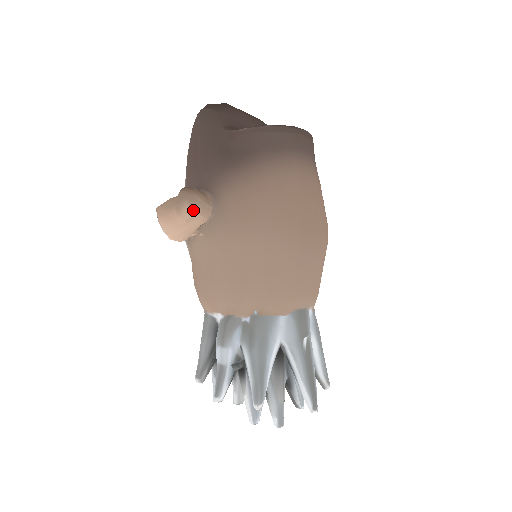
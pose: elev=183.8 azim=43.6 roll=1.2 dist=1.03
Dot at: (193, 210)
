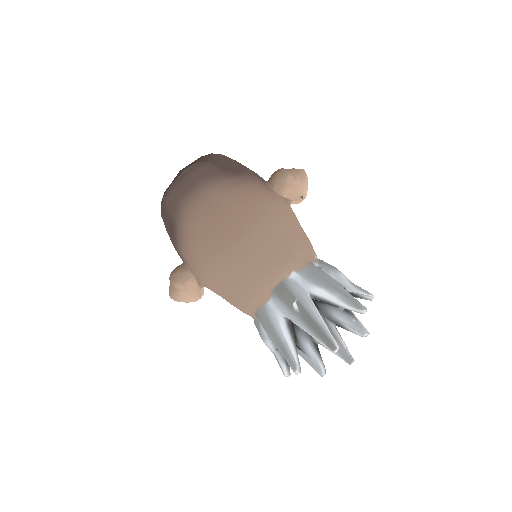
Dot at: (180, 284)
